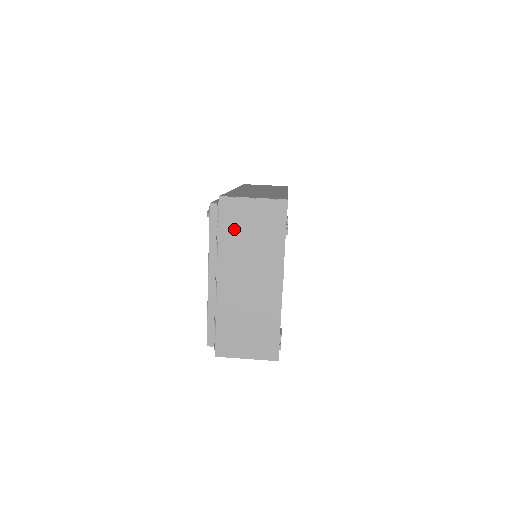
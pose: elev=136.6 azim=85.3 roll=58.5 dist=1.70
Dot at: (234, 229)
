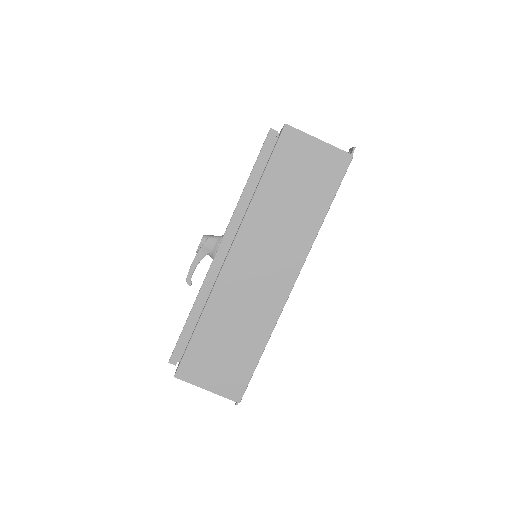
Dot at: occluded
